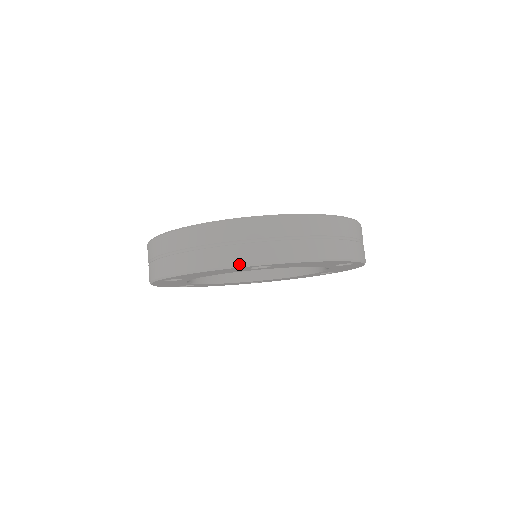
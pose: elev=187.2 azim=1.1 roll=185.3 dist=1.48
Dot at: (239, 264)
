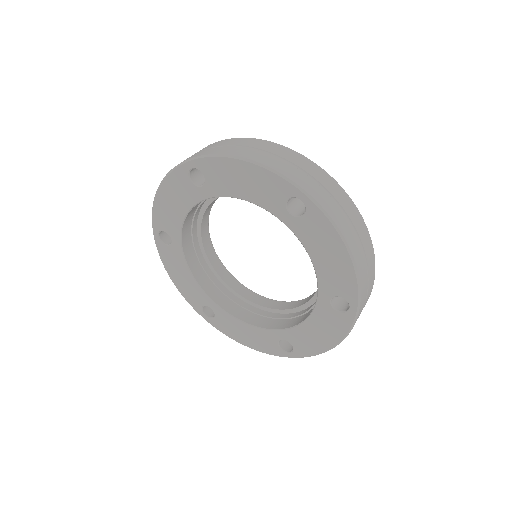
Dot at: (290, 178)
